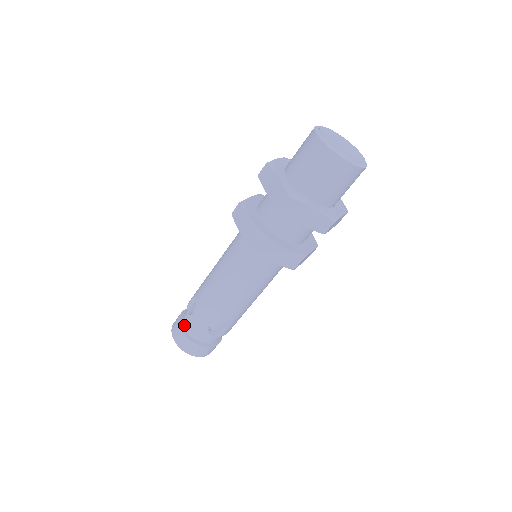
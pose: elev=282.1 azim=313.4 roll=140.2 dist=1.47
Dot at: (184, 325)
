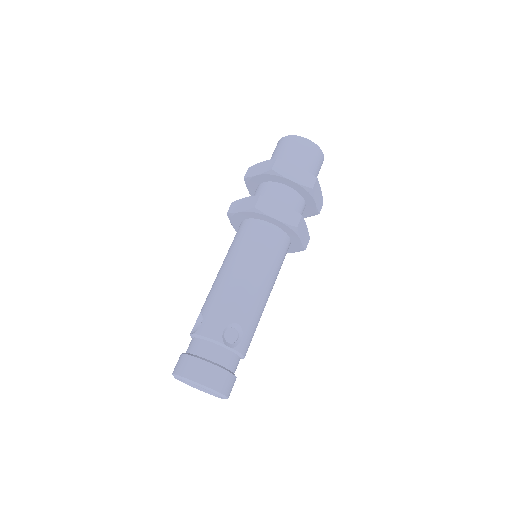
Dot at: (190, 351)
